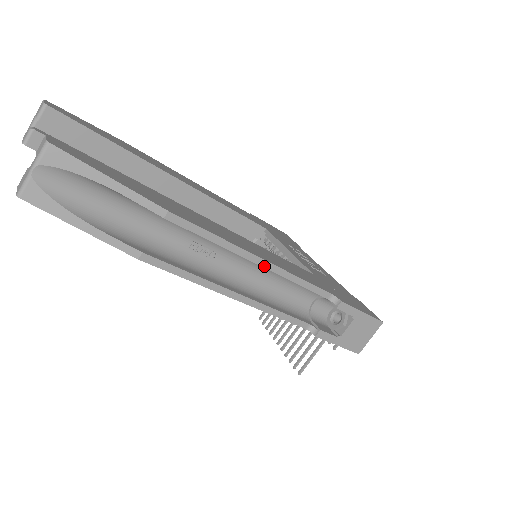
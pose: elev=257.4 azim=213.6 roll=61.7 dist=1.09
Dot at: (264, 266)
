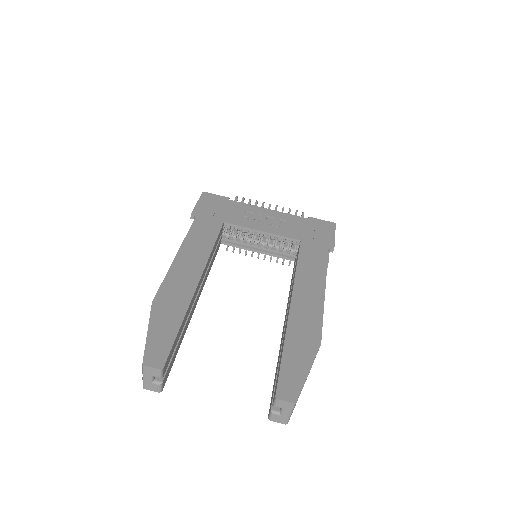
Dot at: (324, 291)
